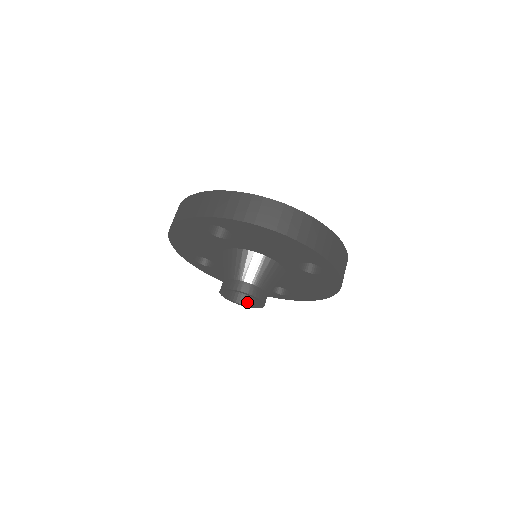
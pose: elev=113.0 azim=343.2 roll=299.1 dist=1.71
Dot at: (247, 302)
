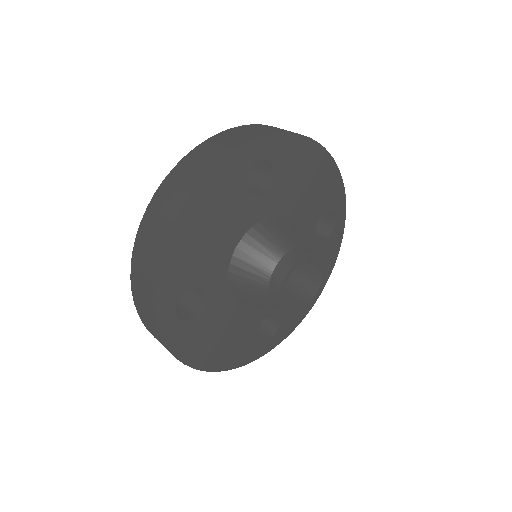
Dot at: (294, 306)
